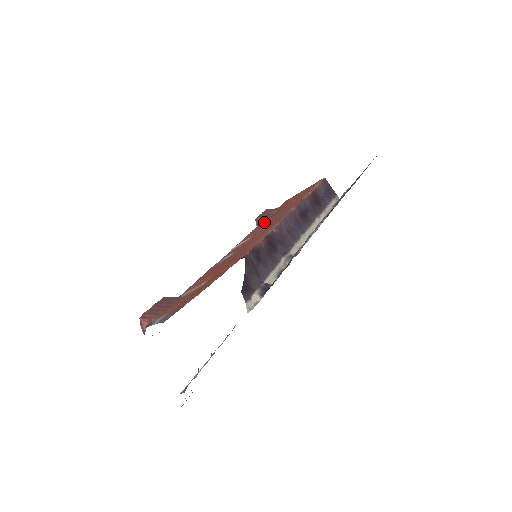
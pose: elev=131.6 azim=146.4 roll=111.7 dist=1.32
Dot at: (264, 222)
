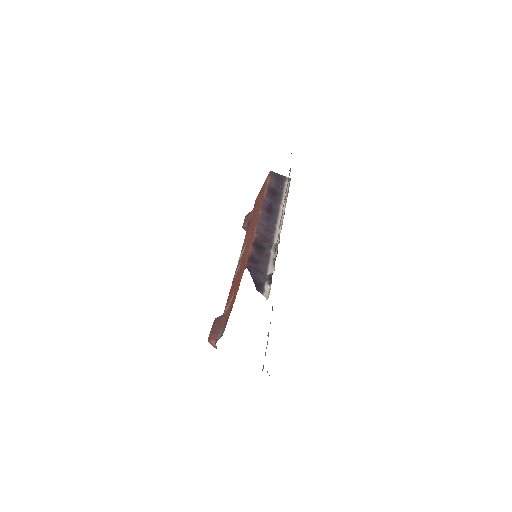
Dot at: occluded
